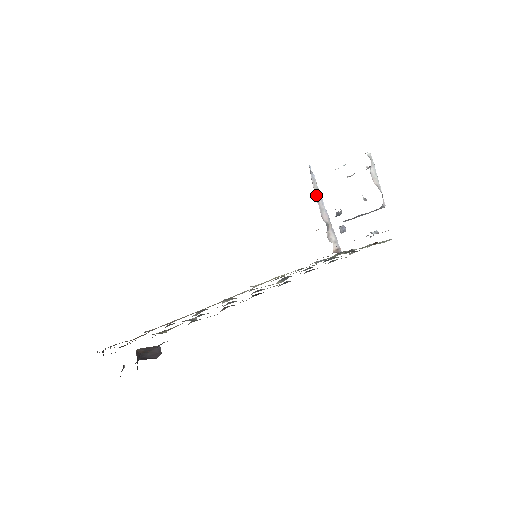
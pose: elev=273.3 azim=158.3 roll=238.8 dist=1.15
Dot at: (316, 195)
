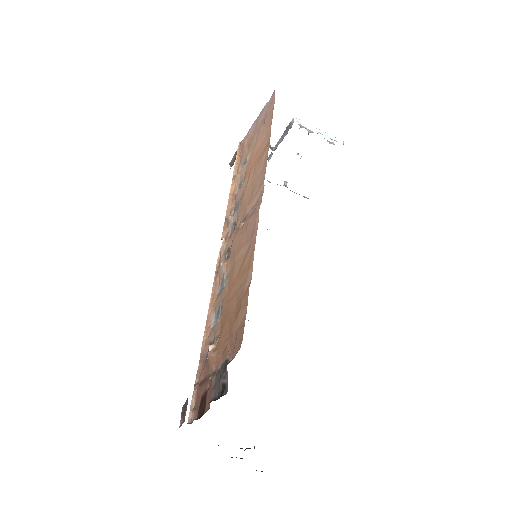
Dot at: occluded
